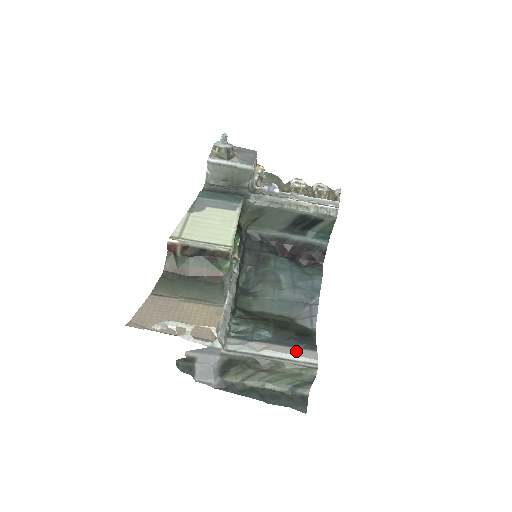
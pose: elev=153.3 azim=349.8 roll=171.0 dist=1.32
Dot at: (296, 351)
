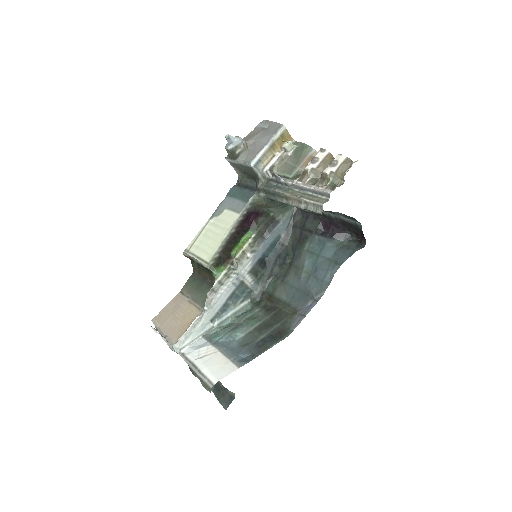
Dot at: (220, 365)
